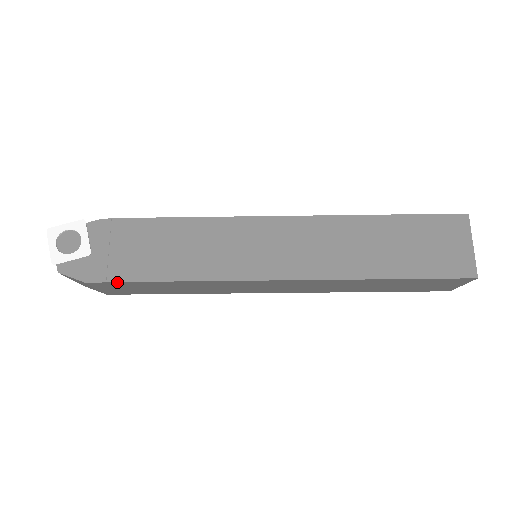
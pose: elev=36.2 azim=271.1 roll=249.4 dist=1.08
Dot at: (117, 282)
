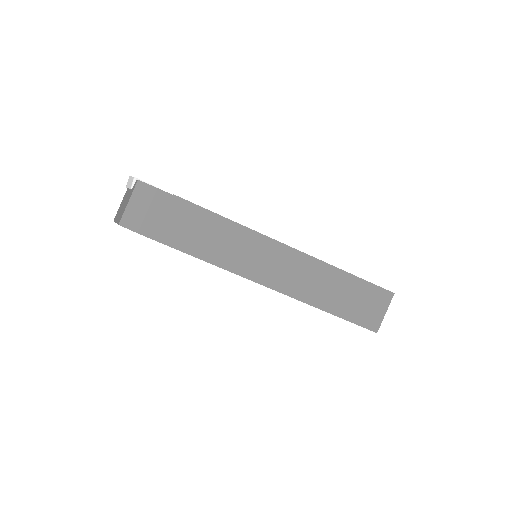
Dot at: (180, 198)
